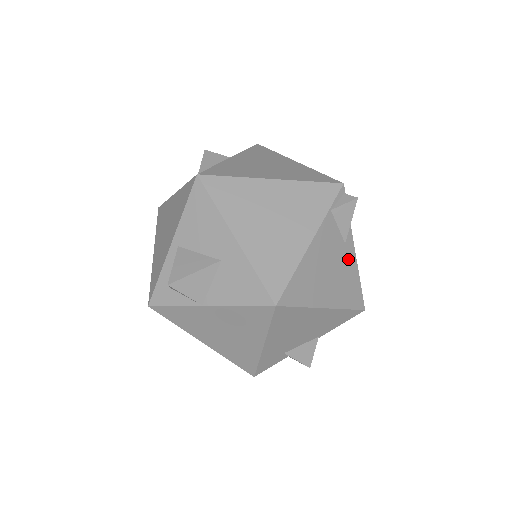
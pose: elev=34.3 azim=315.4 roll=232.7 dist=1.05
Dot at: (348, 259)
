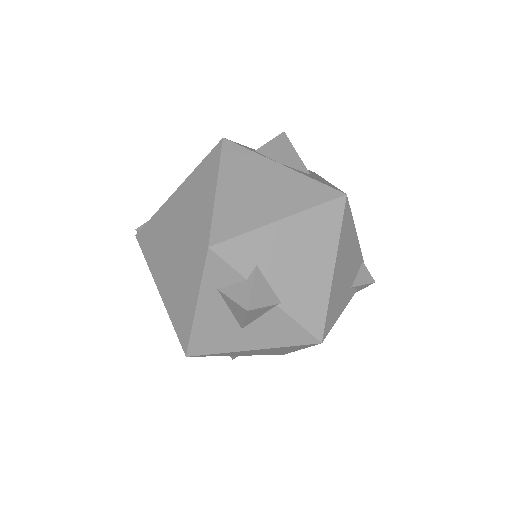
Dot at: (345, 296)
